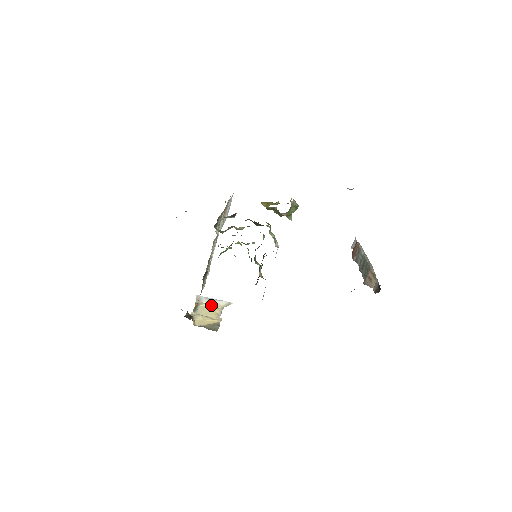
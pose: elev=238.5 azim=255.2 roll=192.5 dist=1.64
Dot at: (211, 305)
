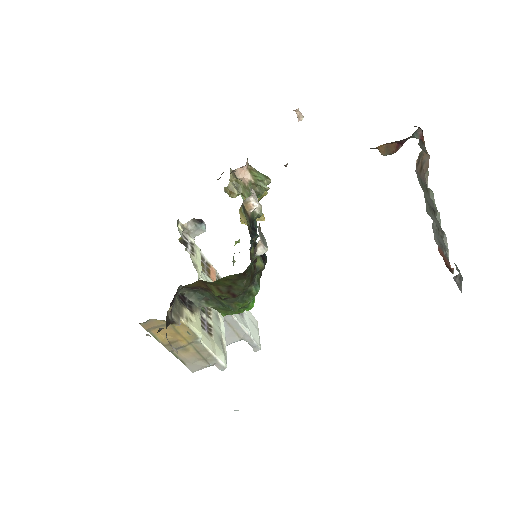
Dot at: occluded
